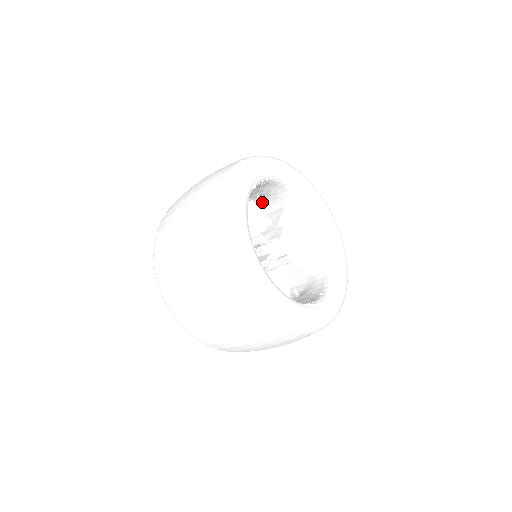
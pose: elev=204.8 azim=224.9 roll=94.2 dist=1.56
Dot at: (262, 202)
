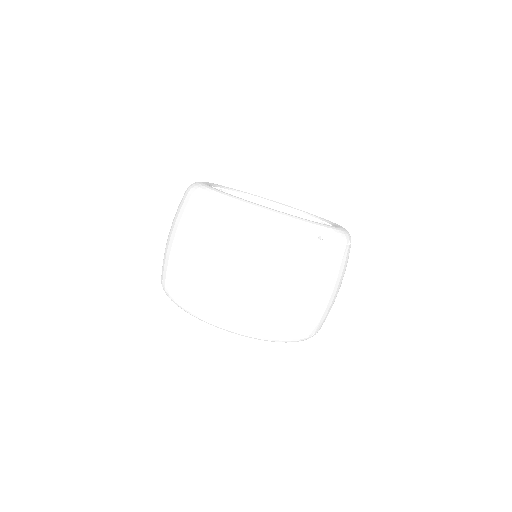
Dot at: occluded
